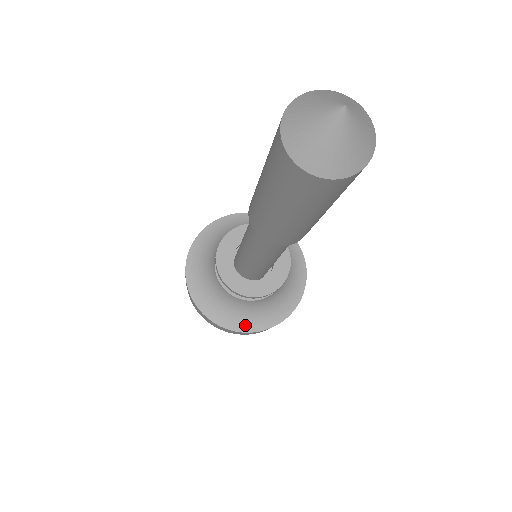
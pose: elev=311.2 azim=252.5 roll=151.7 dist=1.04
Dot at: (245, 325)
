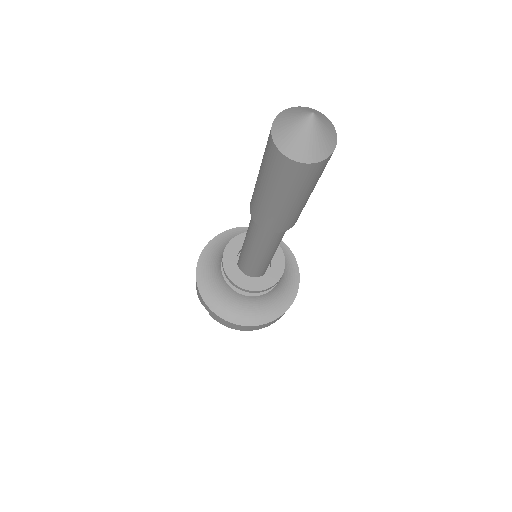
Dot at: (265, 317)
